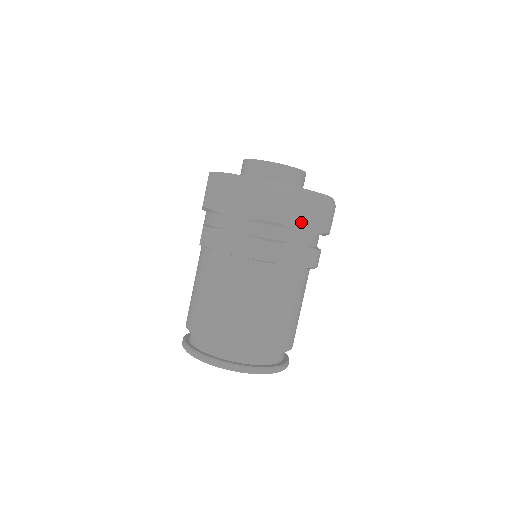
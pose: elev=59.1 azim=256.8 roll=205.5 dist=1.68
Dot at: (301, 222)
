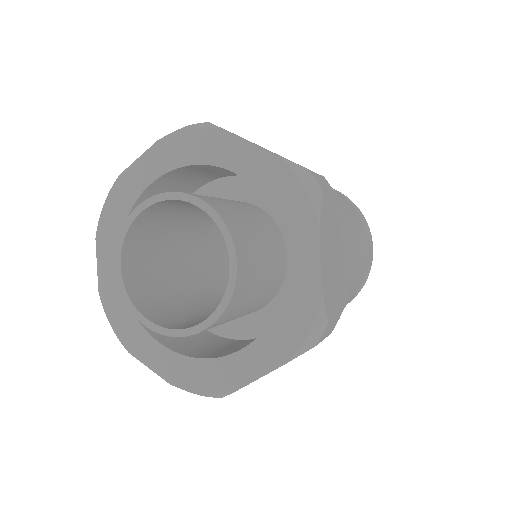
Dot at: occluded
